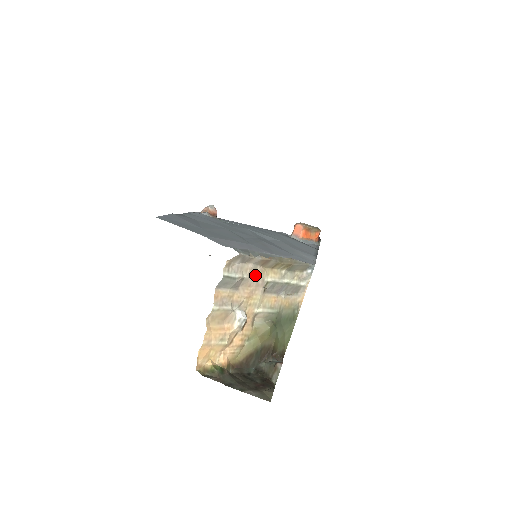
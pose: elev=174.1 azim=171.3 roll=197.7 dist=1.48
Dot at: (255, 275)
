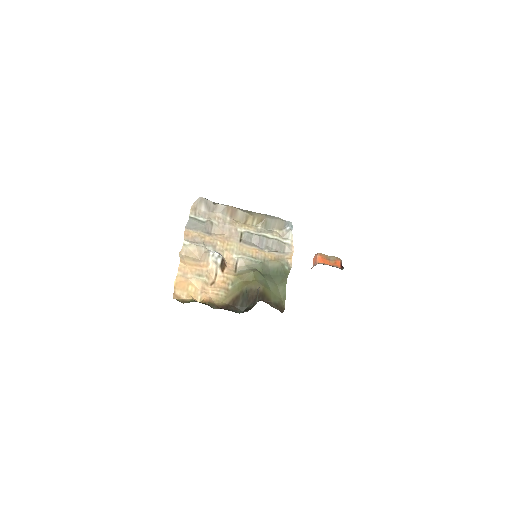
Dot at: (226, 224)
